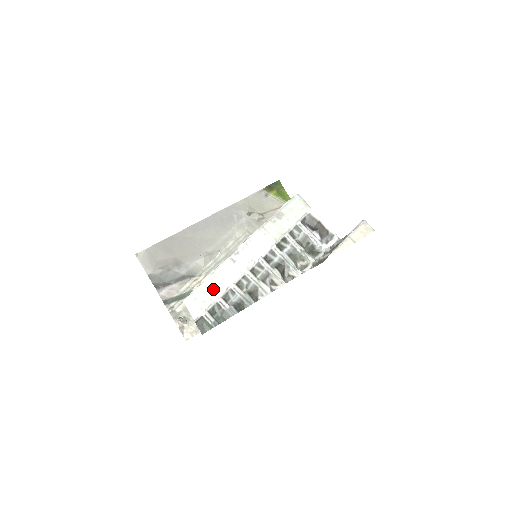
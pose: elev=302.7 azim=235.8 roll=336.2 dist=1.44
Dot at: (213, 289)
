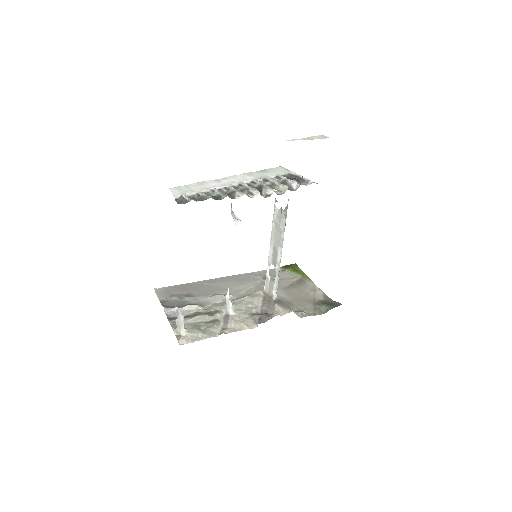
Dot at: (197, 188)
